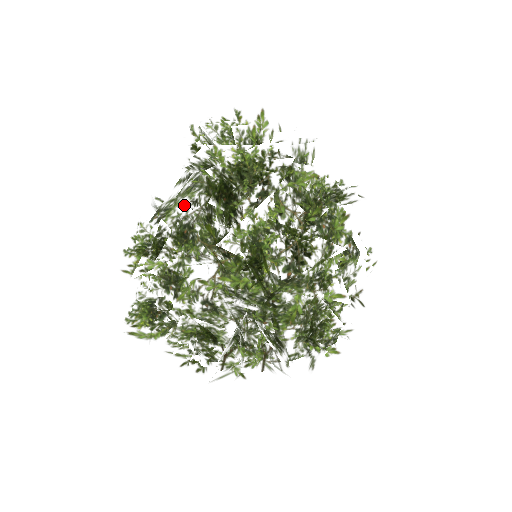
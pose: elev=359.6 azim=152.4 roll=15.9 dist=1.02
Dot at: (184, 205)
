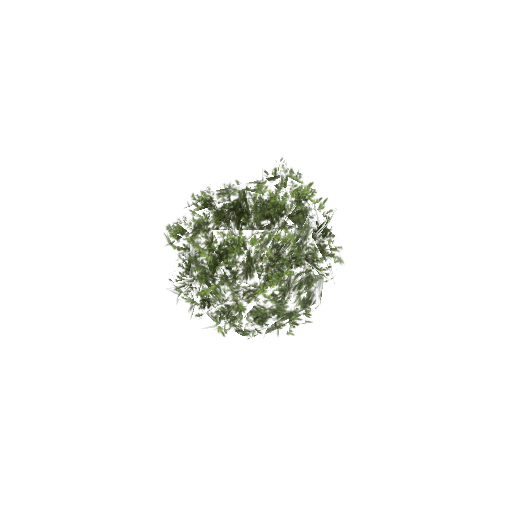
Dot at: occluded
